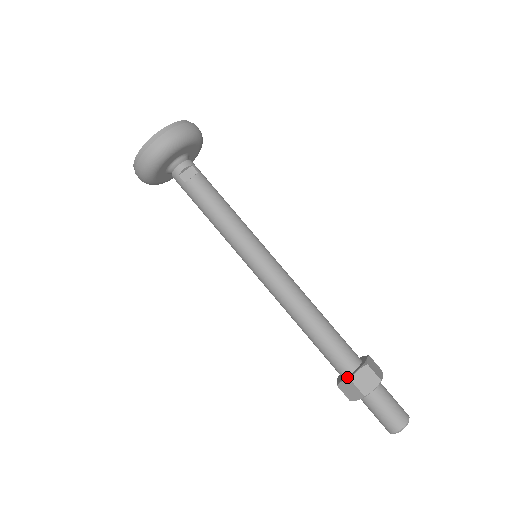
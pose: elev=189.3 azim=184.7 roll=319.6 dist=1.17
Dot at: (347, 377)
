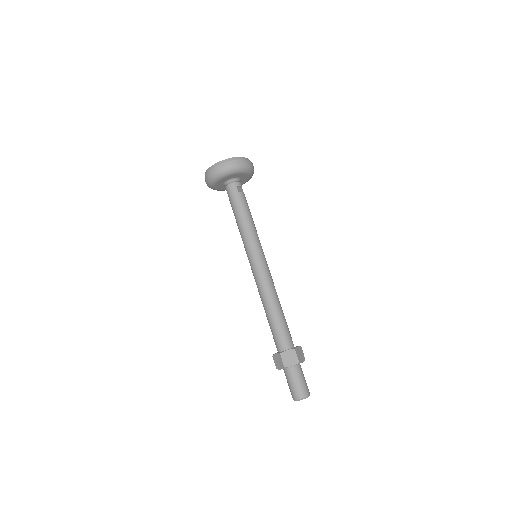
Dot at: (291, 348)
